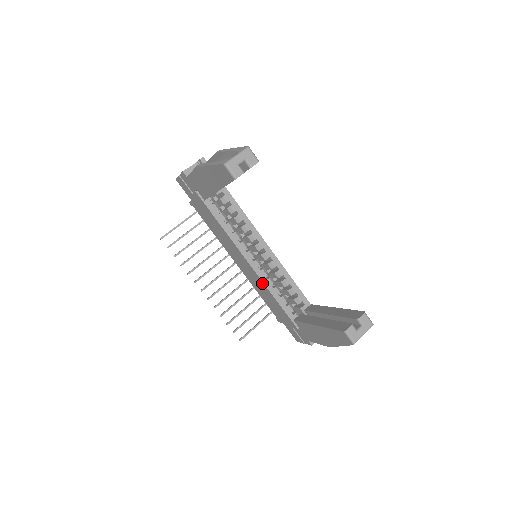
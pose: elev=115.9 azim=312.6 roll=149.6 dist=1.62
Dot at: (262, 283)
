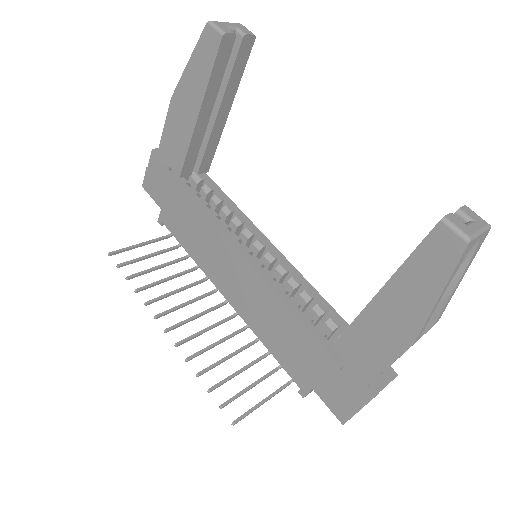
Dot at: (269, 291)
